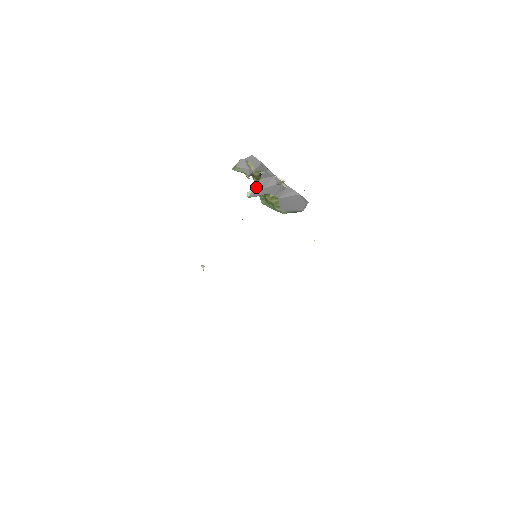
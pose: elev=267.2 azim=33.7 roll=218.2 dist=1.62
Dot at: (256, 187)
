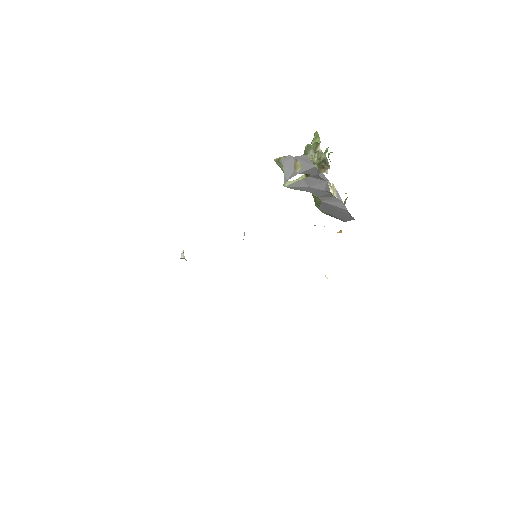
Dot at: (300, 181)
